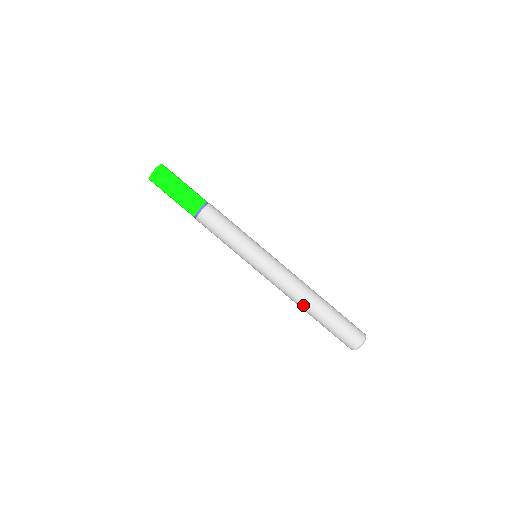
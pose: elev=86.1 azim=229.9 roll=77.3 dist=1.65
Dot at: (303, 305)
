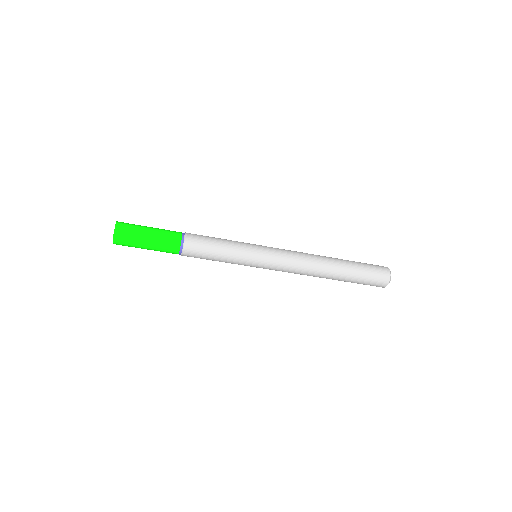
Dot at: occluded
